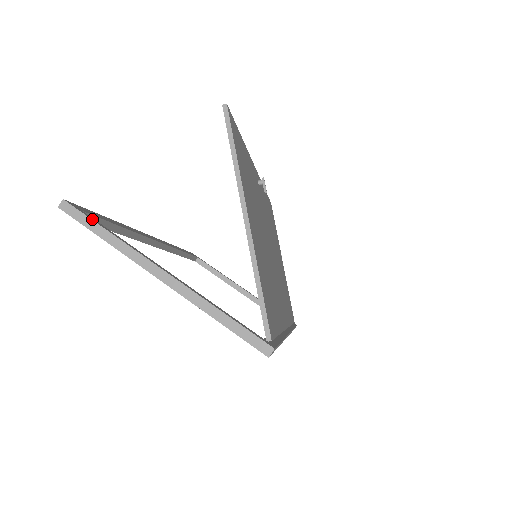
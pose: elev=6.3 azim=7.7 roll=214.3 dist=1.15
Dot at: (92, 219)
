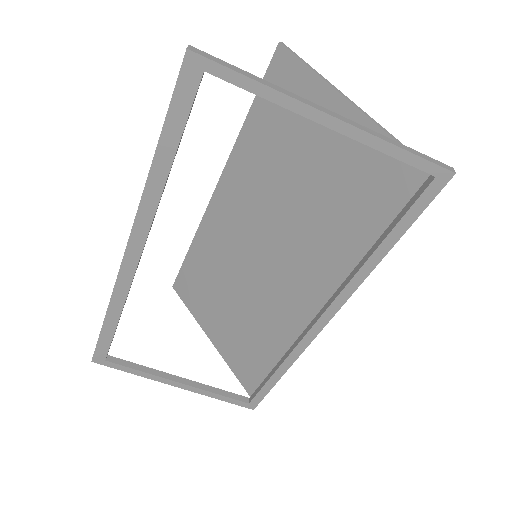
Dot at: (231, 67)
